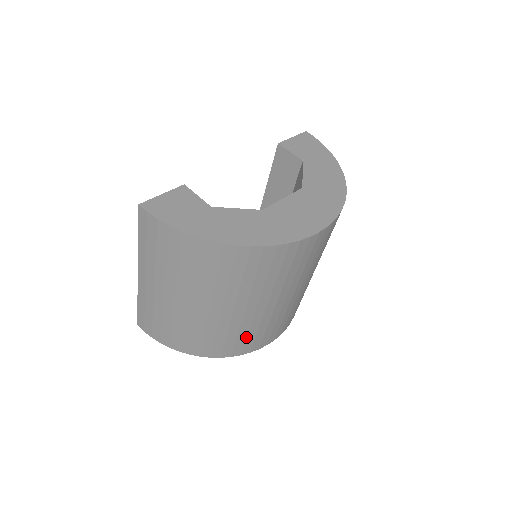
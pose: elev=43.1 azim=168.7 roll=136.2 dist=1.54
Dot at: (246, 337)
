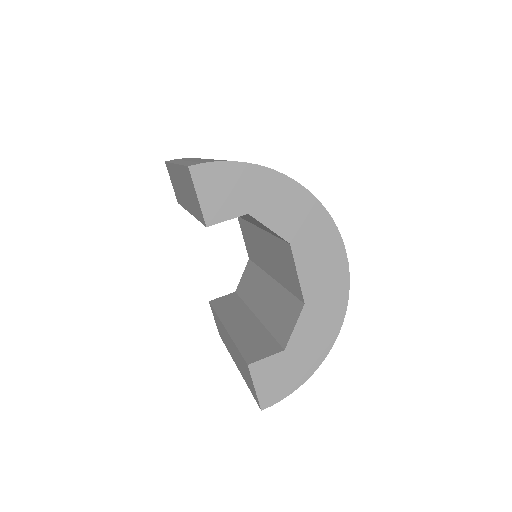
Dot at: occluded
